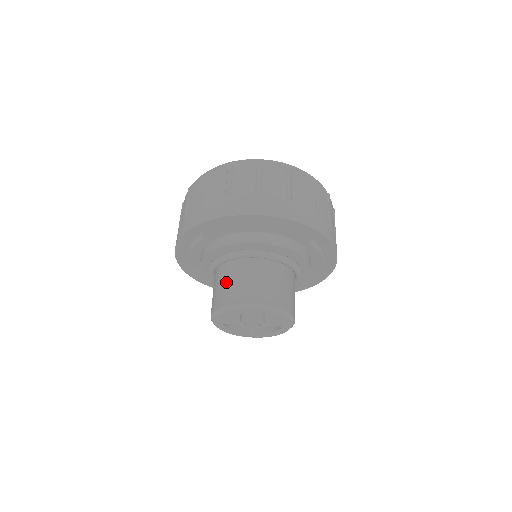
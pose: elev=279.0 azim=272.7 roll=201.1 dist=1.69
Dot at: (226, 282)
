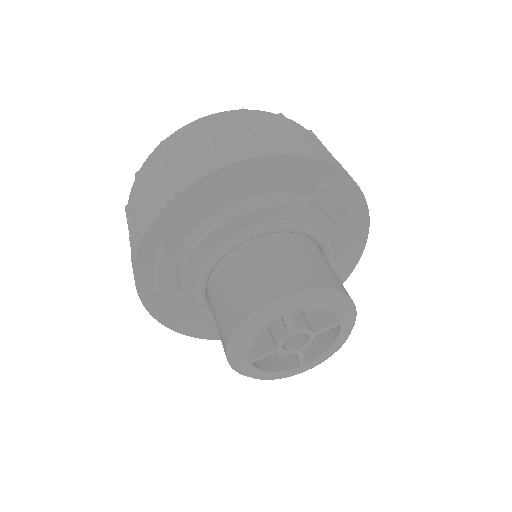
Dot at: (225, 294)
